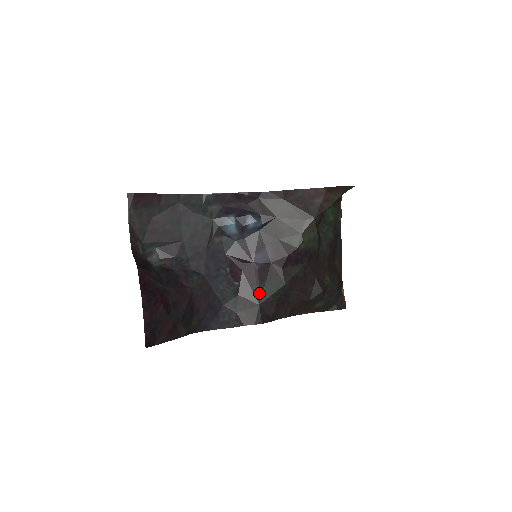
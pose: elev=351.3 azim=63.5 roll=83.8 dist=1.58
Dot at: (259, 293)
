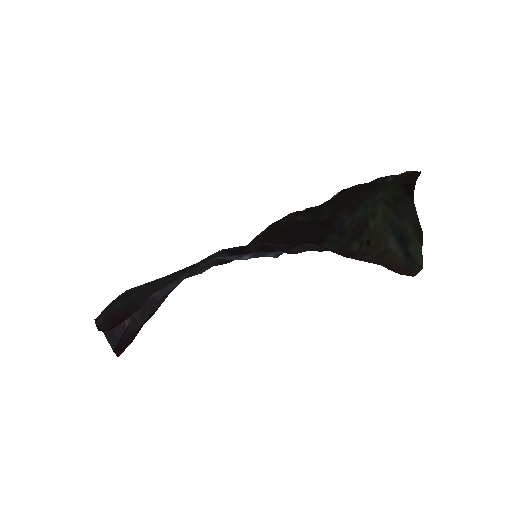
Dot at: occluded
